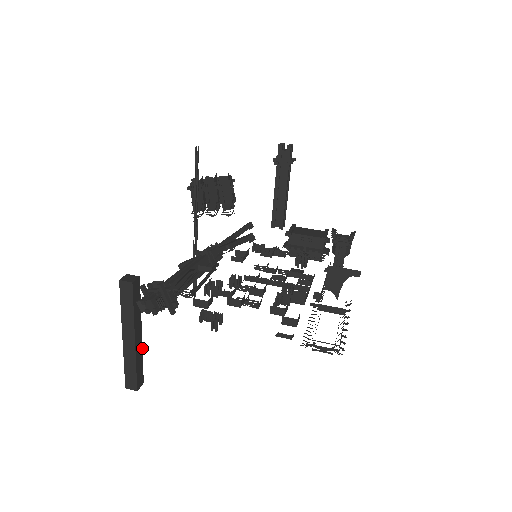
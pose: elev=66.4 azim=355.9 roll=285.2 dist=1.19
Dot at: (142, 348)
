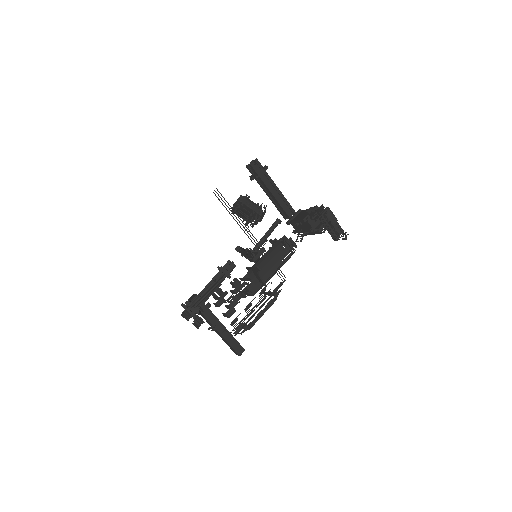
Dot at: occluded
